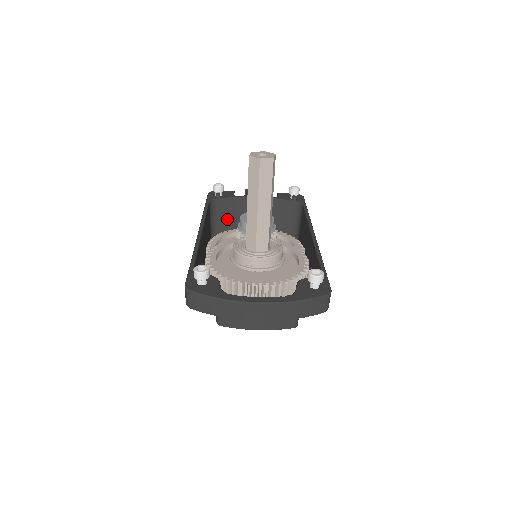
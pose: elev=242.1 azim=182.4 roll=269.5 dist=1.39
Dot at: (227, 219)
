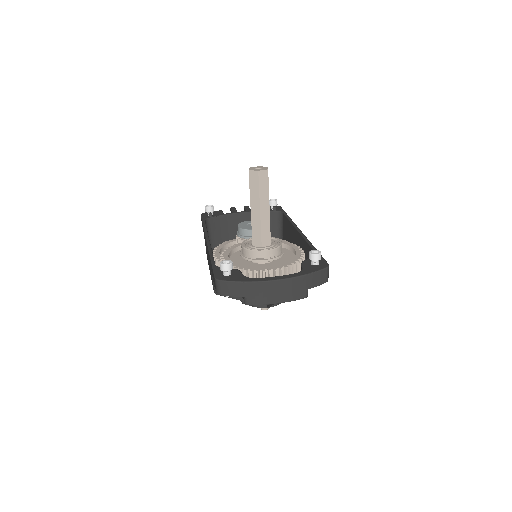
Dot at: (220, 234)
